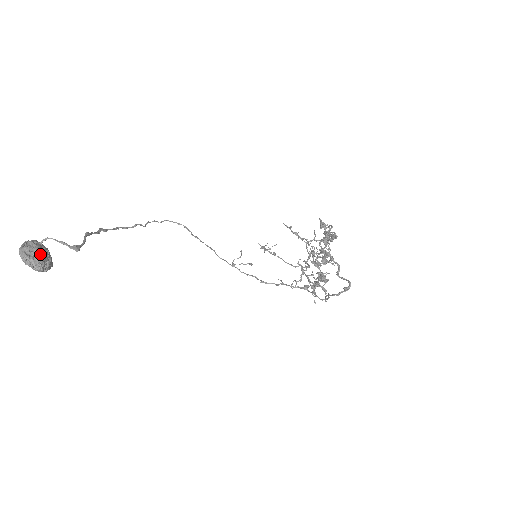
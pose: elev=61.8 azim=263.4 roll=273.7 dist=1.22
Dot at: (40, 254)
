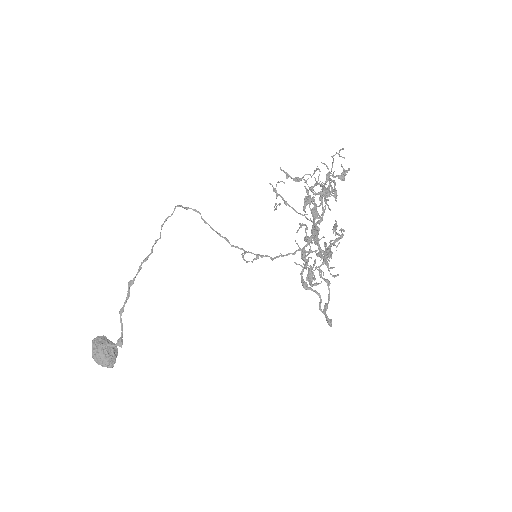
Dot at: (104, 358)
